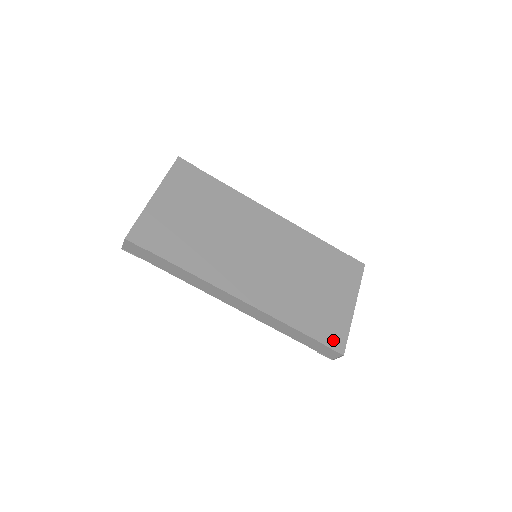
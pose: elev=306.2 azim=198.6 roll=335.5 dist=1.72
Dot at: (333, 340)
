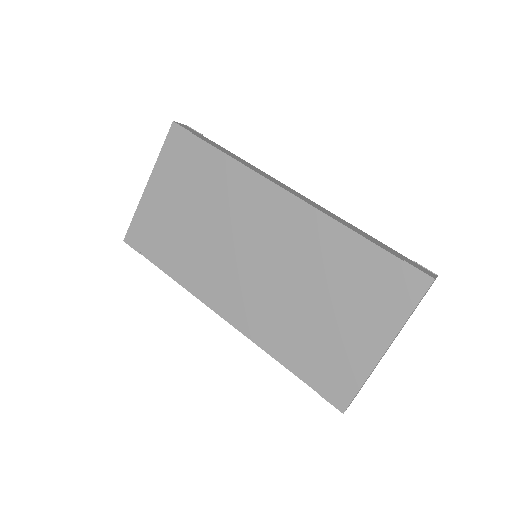
Dot at: (332, 390)
